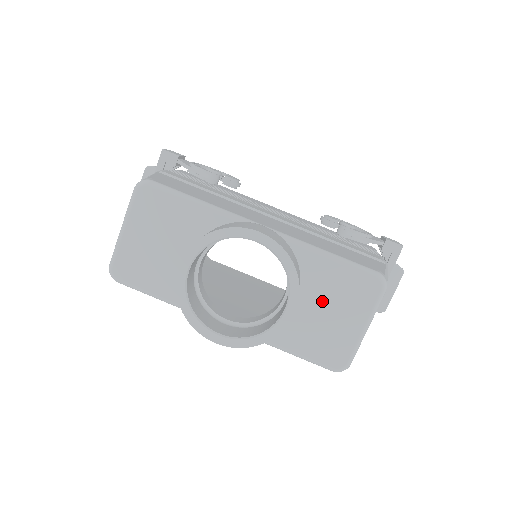
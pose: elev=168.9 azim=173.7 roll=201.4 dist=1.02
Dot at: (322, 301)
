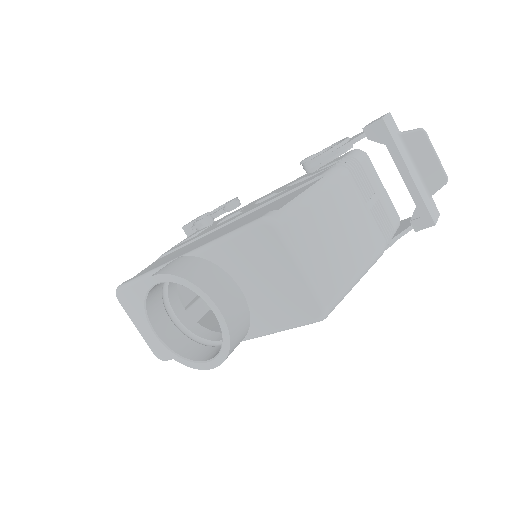
Dot at: (254, 276)
